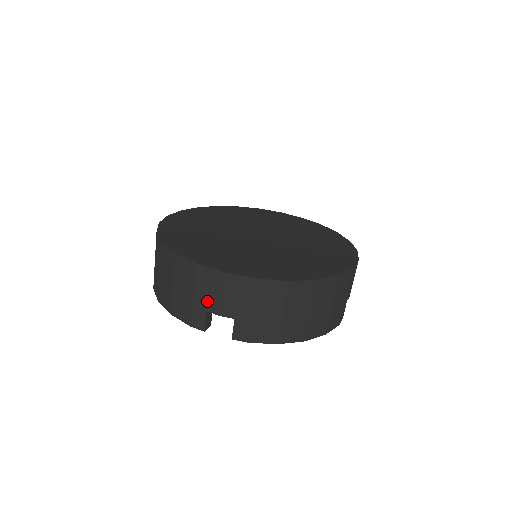
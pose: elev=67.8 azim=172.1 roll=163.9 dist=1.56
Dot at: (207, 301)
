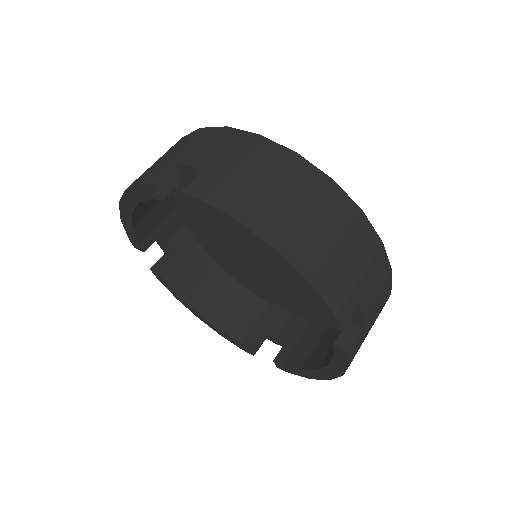
Dot at: (184, 155)
